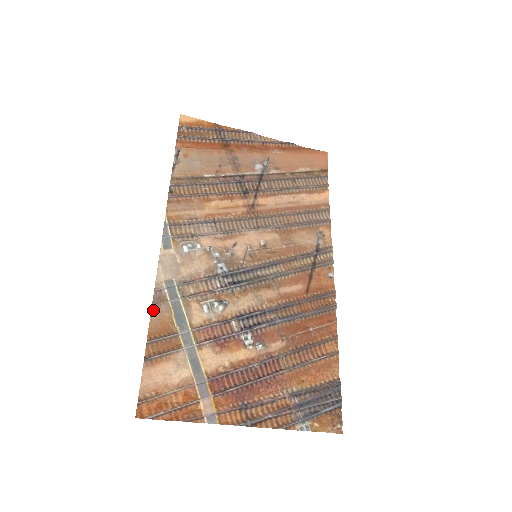
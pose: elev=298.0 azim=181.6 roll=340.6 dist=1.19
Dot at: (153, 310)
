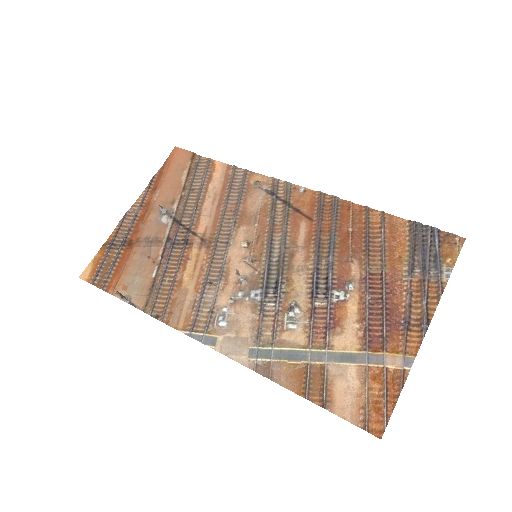
Dot at: (275, 380)
